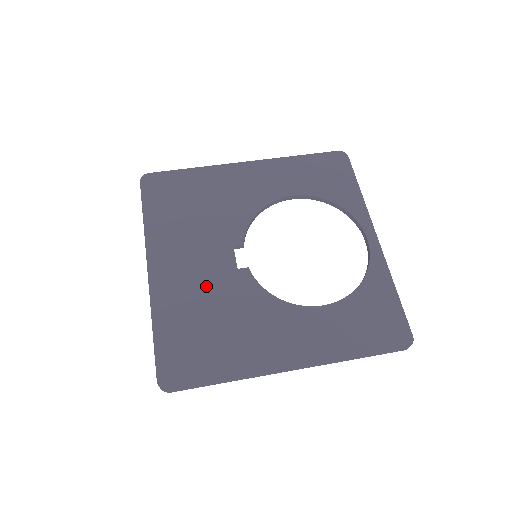
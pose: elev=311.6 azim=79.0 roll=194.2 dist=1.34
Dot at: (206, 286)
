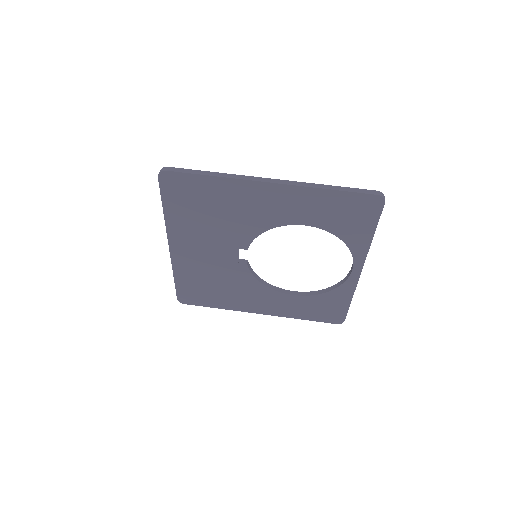
Dot at: (213, 266)
